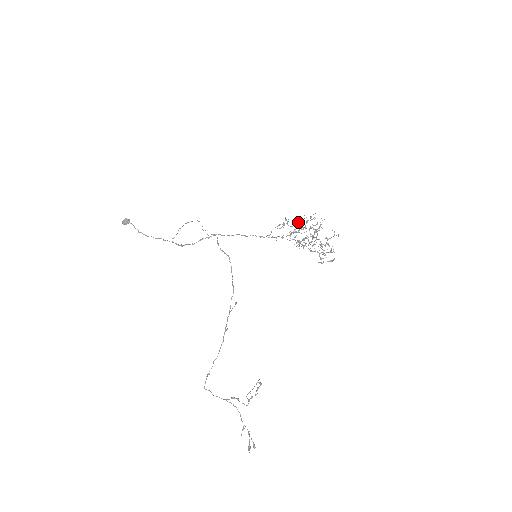
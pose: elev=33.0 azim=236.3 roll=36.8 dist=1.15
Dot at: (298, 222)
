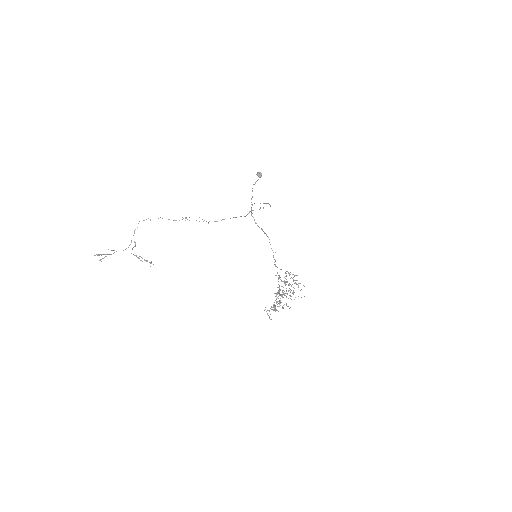
Dot at: occluded
